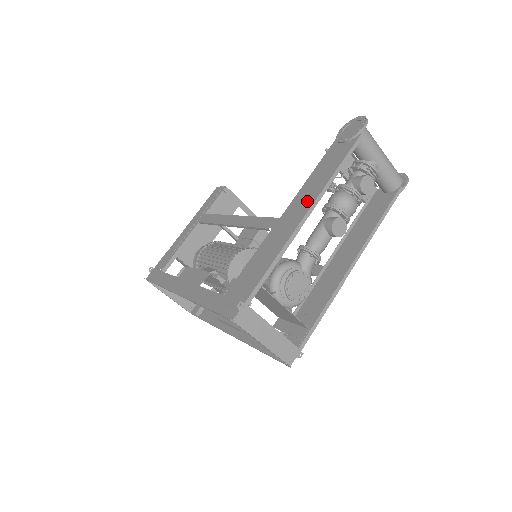
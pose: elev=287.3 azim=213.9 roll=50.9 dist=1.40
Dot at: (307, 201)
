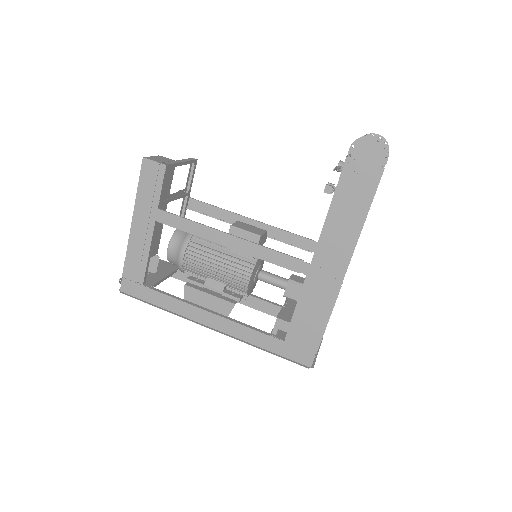
Dot at: (341, 253)
